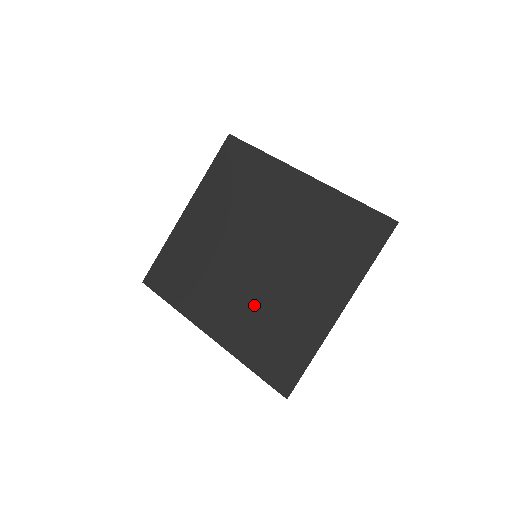
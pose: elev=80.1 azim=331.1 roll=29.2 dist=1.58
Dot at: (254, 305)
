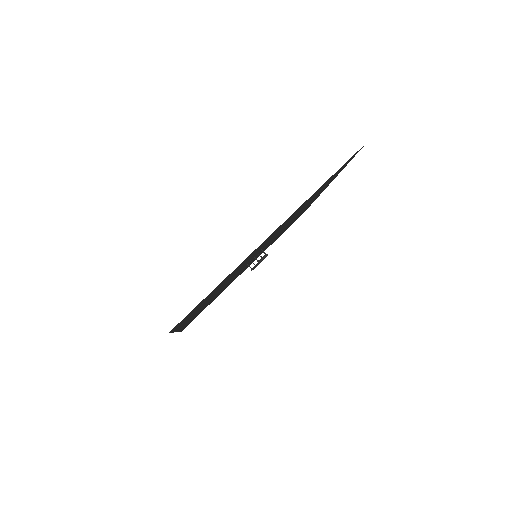
Dot at: occluded
